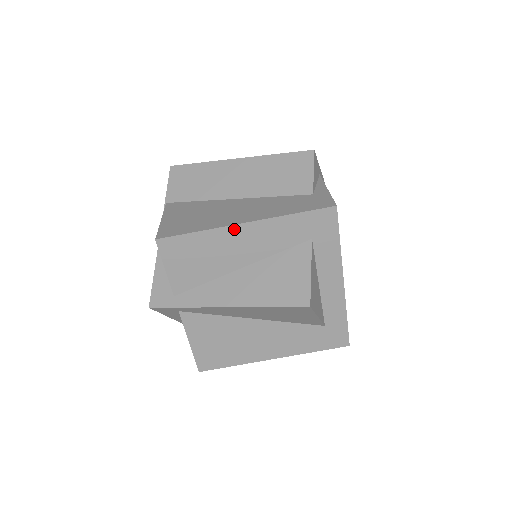
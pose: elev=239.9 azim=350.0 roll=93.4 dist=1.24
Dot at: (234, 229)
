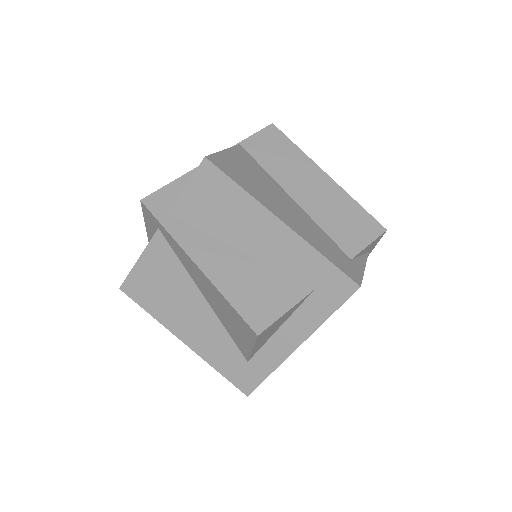
Dot at: (269, 216)
